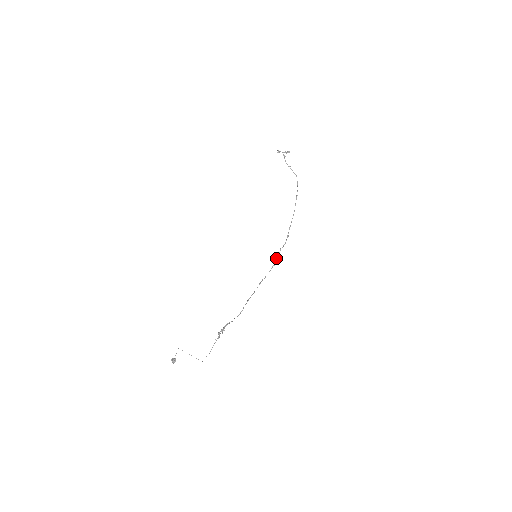
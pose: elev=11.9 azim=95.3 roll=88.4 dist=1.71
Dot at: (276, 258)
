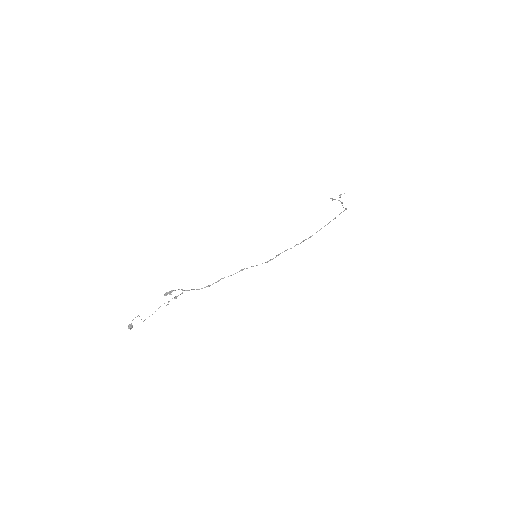
Dot at: (277, 255)
